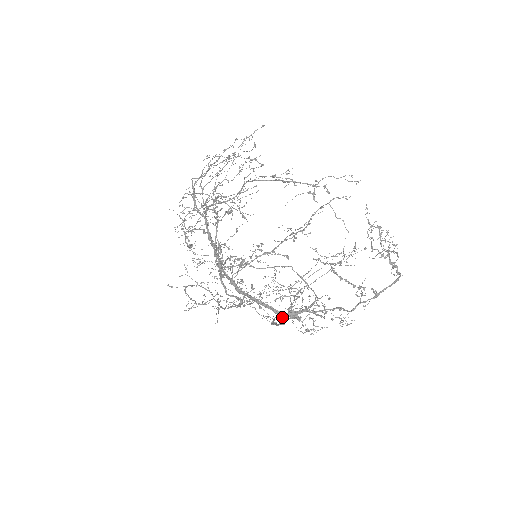
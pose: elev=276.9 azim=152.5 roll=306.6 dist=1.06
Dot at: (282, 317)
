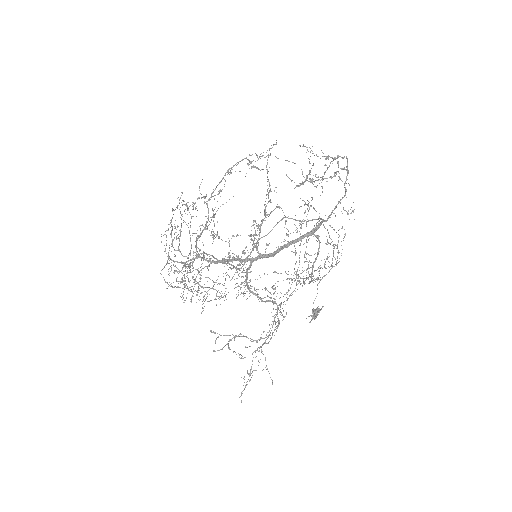
Dot at: (314, 235)
